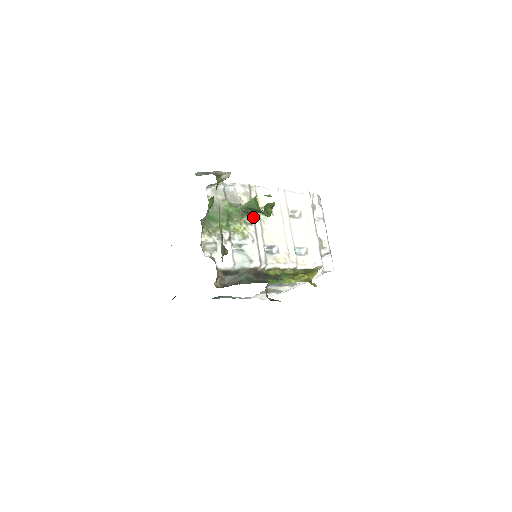
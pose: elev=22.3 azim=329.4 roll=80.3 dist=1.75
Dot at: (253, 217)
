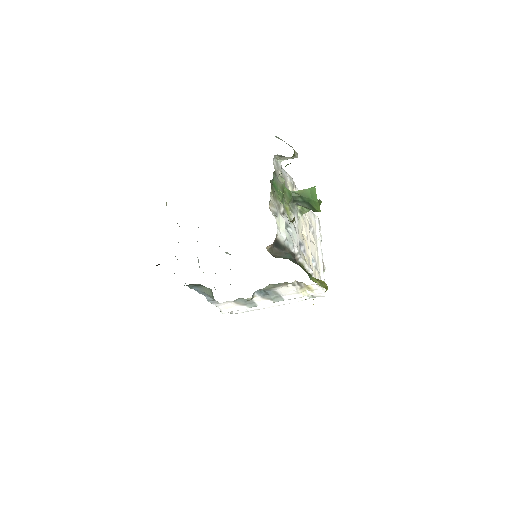
Dot at: (294, 208)
